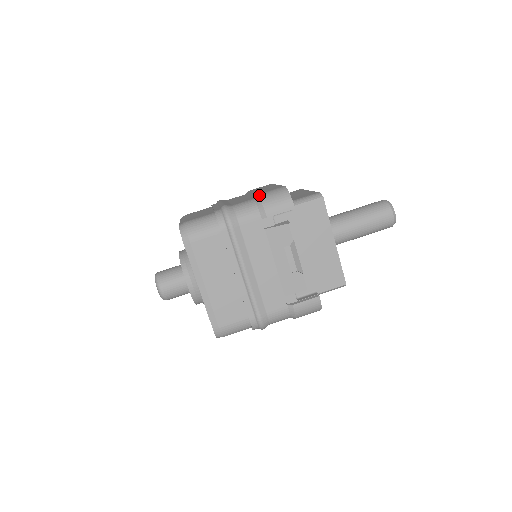
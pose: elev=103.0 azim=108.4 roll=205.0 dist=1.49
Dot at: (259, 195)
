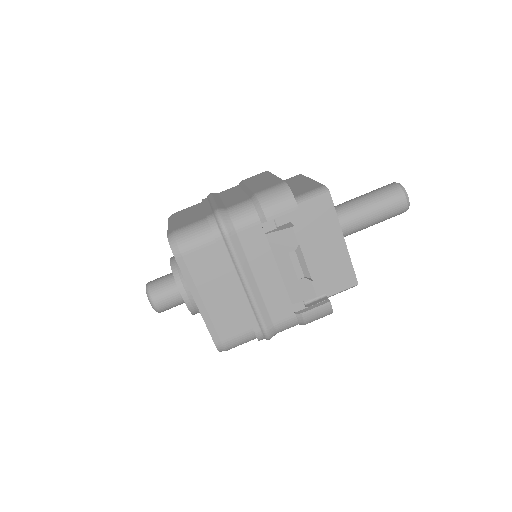
Dot at: (256, 195)
